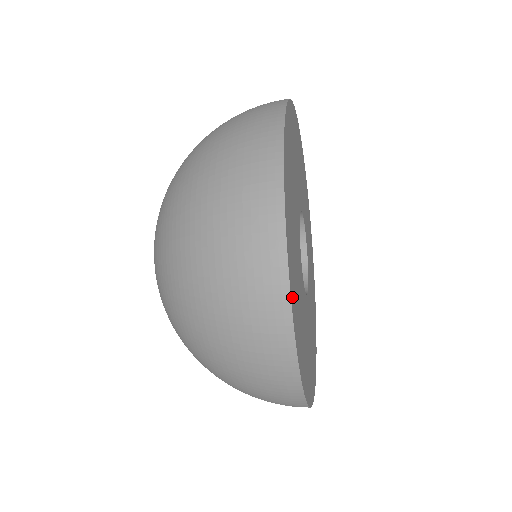
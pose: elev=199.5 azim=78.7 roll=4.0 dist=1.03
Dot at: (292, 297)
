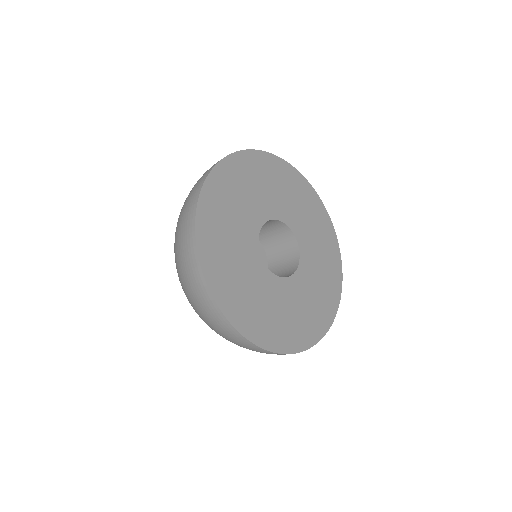
Dot at: (206, 264)
